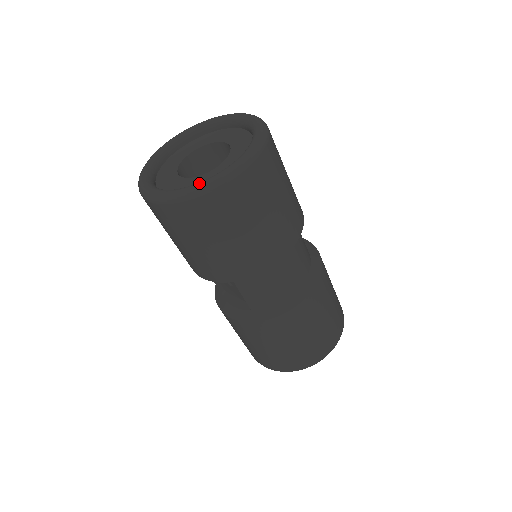
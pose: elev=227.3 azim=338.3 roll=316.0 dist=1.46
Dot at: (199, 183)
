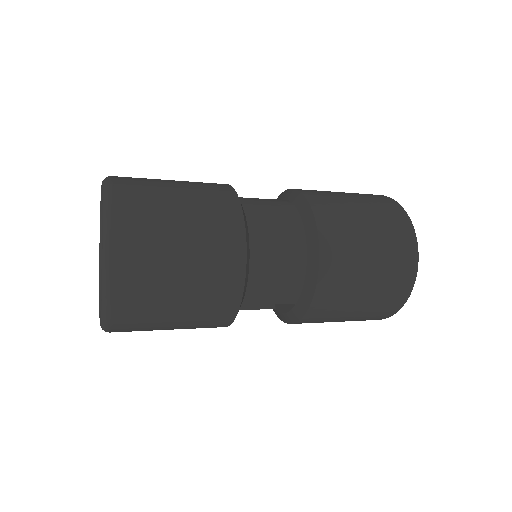
Dot at: occluded
